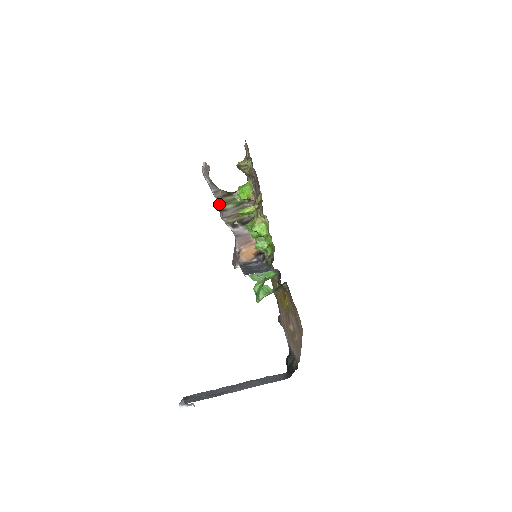
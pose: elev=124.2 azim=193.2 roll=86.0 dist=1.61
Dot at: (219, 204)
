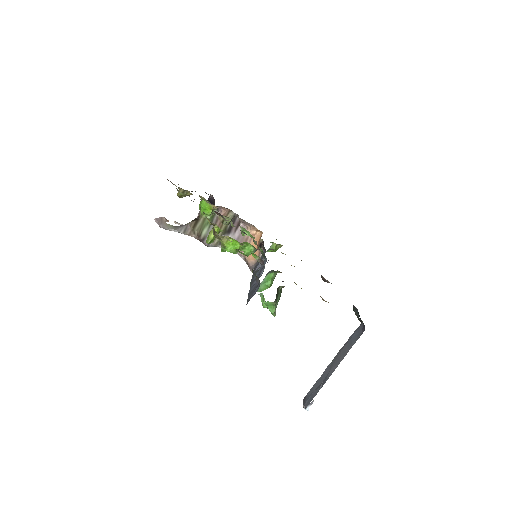
Dot at: (196, 238)
